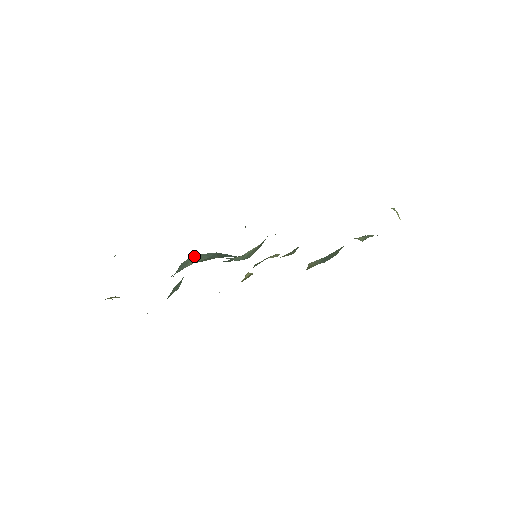
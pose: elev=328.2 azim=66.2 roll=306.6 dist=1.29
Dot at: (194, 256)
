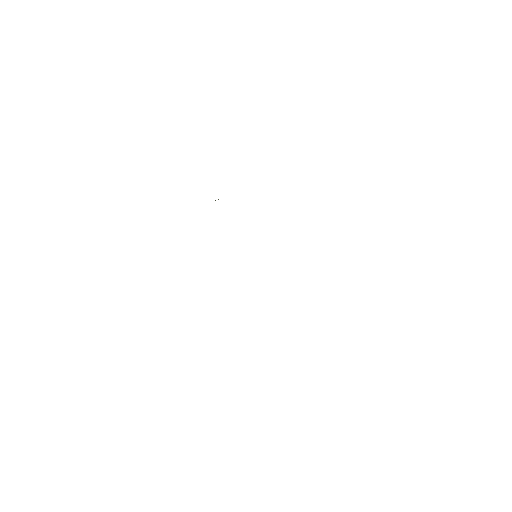
Dot at: occluded
